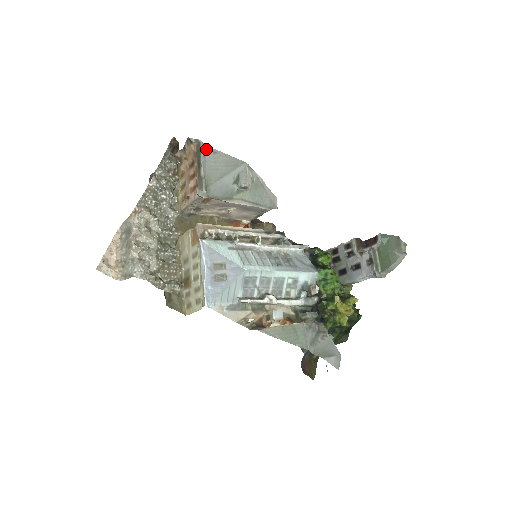
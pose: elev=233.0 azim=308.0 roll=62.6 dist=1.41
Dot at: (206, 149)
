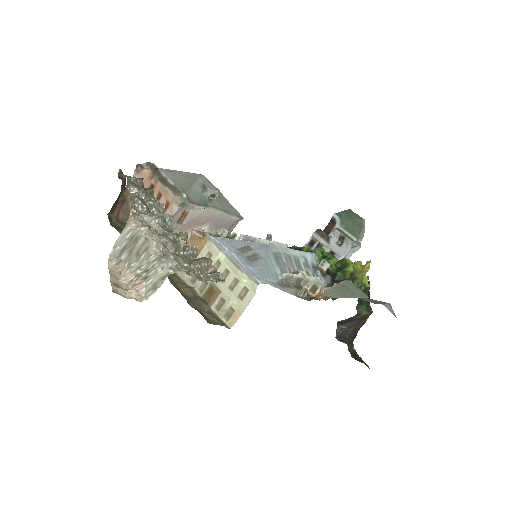
Dot at: occluded
